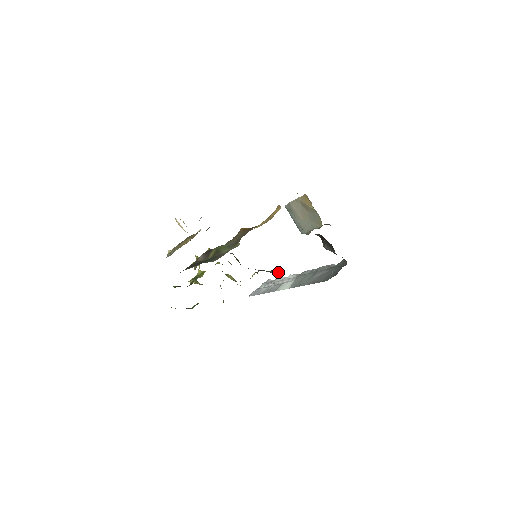
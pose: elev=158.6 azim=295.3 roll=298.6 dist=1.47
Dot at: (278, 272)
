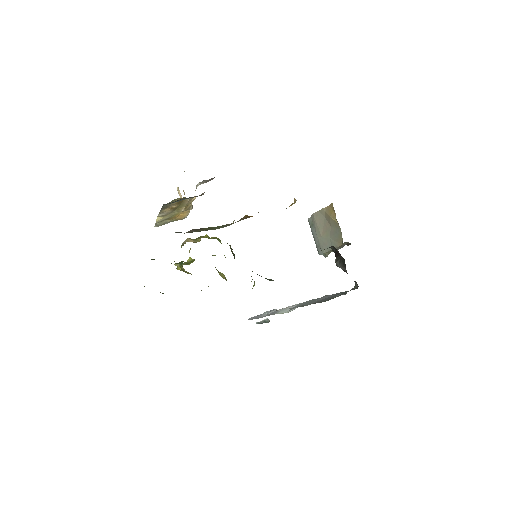
Dot at: occluded
